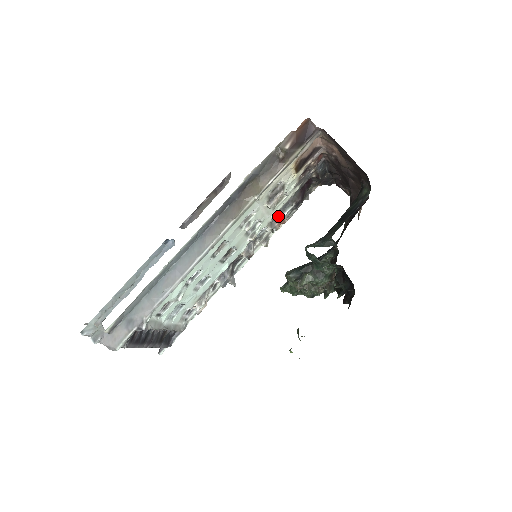
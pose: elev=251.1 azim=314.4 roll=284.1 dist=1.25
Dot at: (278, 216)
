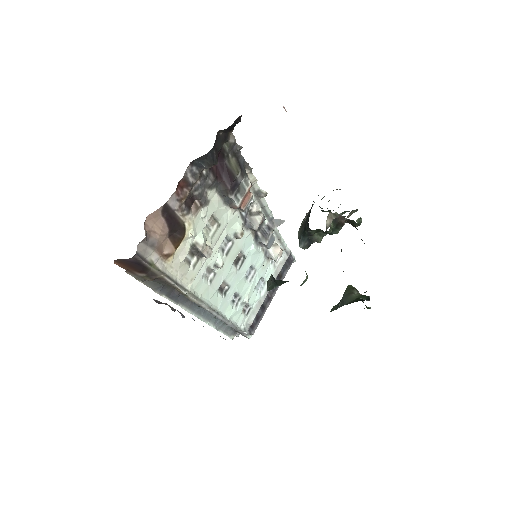
Dot at: (234, 208)
